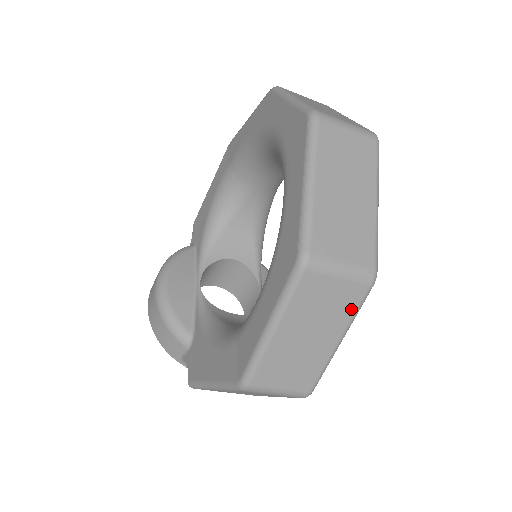
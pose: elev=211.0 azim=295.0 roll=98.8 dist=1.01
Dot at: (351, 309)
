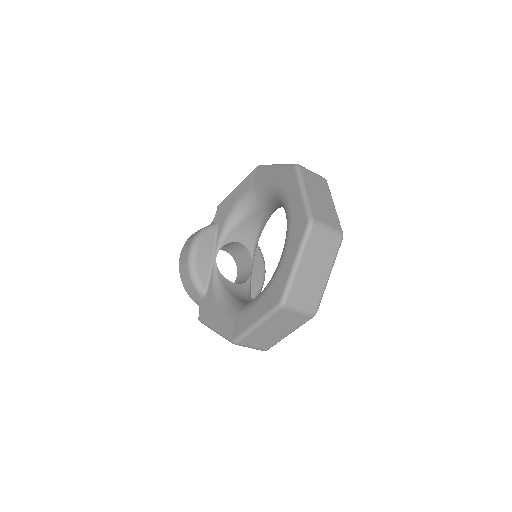
Dot at: (299, 324)
